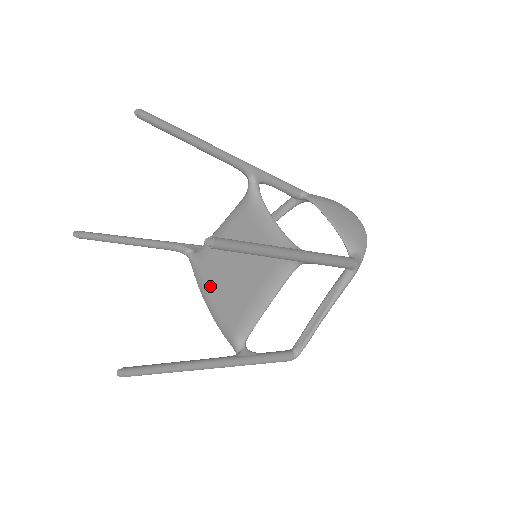
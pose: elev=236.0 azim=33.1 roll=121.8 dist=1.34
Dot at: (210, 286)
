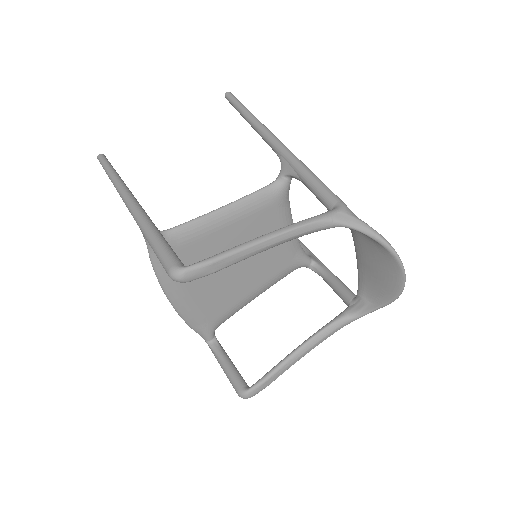
Dot at: occluded
